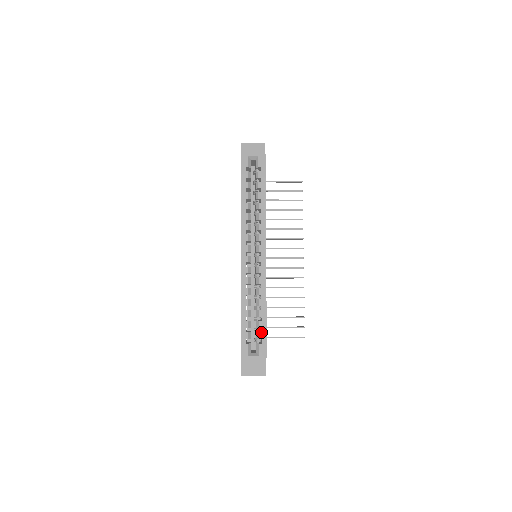
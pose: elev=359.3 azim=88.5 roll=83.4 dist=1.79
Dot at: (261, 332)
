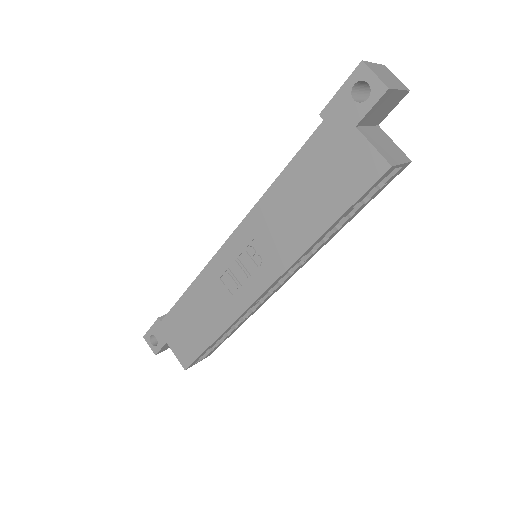
Dot at: (221, 343)
